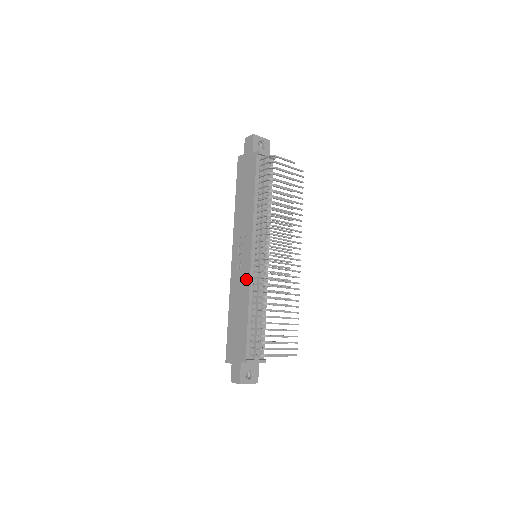
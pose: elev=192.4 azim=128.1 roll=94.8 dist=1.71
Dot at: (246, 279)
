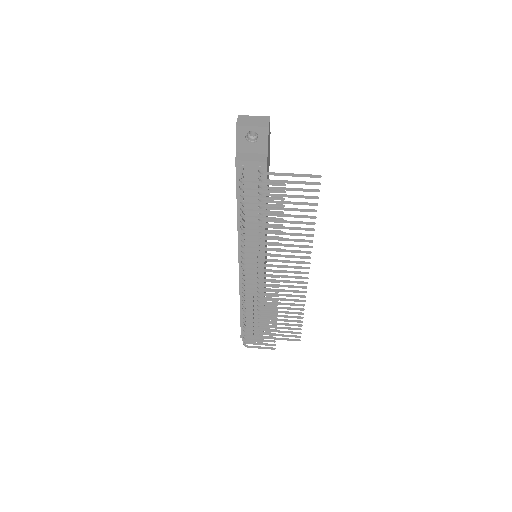
Dot at: occluded
